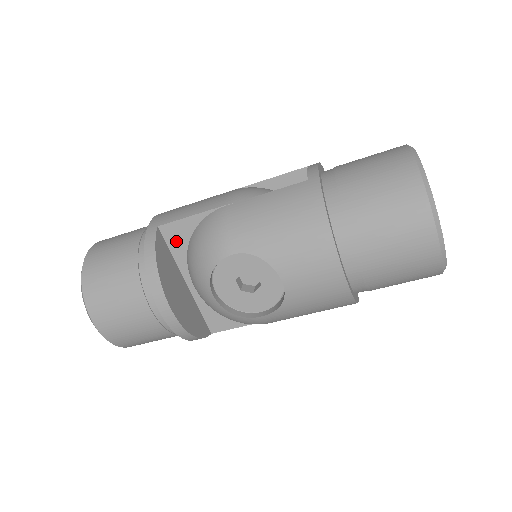
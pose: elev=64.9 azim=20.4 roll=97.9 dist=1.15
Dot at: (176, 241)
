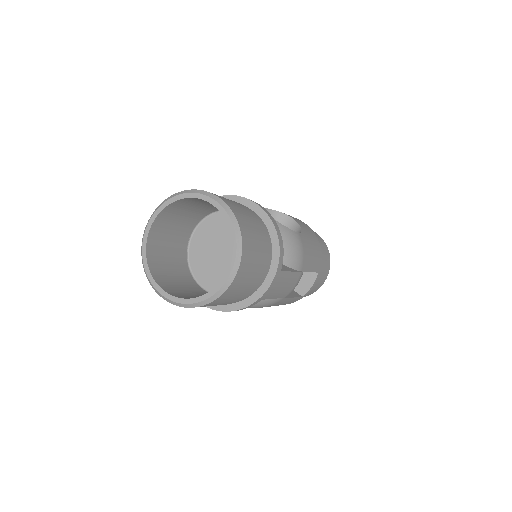
Dot at: occluded
